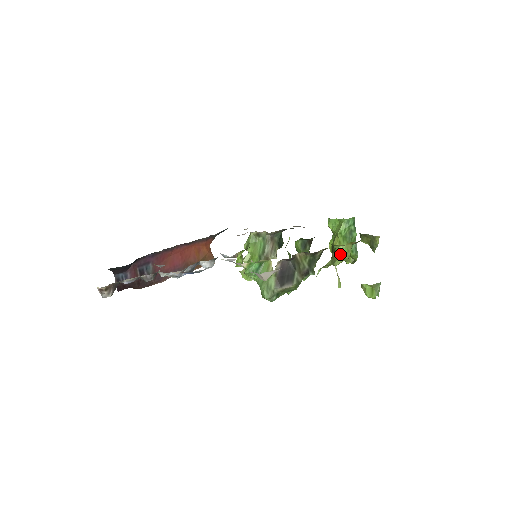
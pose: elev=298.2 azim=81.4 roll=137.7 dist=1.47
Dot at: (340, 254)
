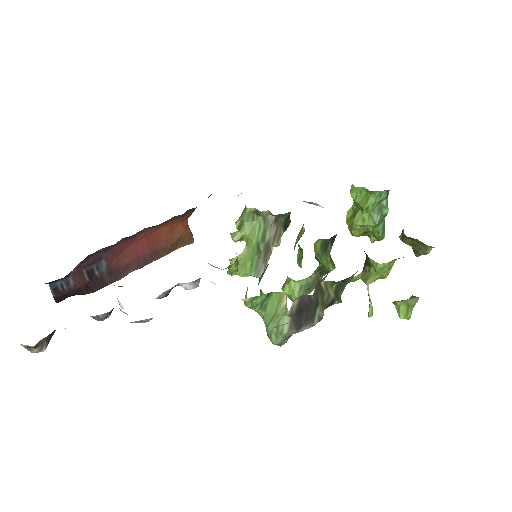
Dot at: (377, 272)
